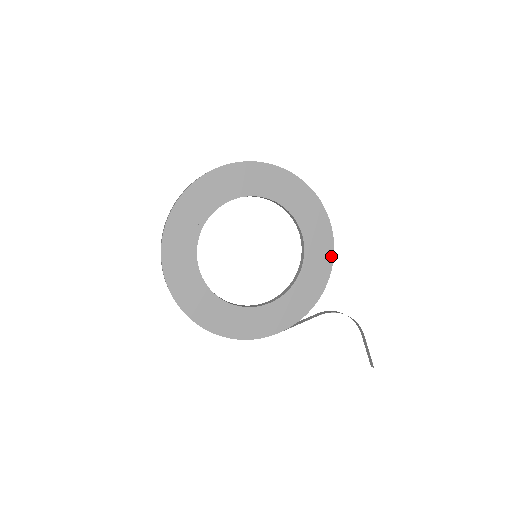
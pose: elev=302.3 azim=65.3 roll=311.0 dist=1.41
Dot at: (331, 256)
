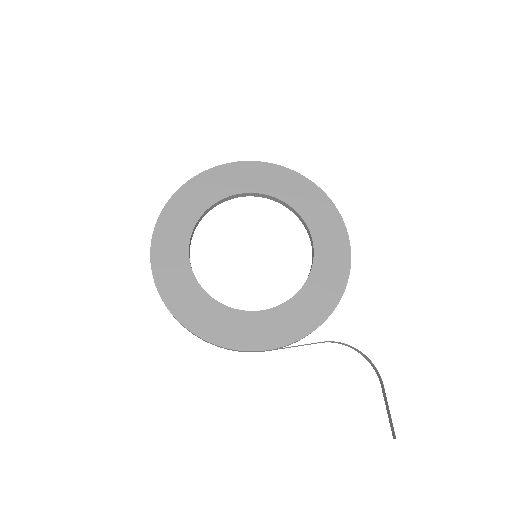
Dot at: (346, 274)
